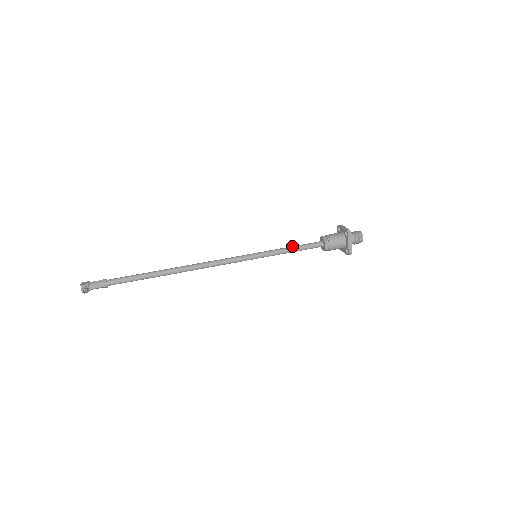
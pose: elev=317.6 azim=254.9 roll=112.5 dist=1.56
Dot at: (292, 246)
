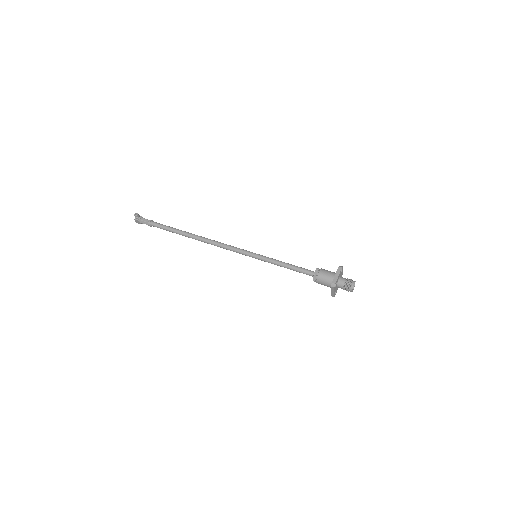
Dot at: (288, 264)
